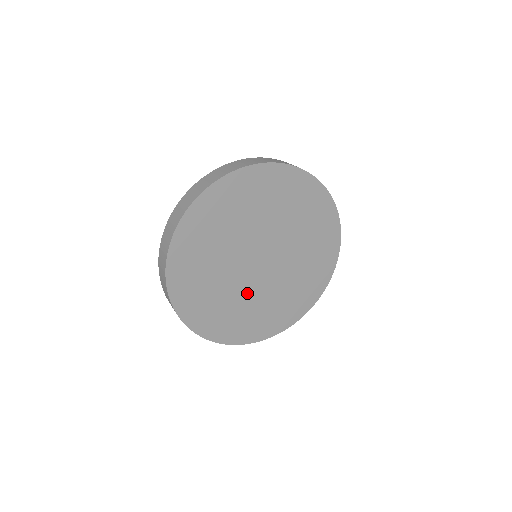
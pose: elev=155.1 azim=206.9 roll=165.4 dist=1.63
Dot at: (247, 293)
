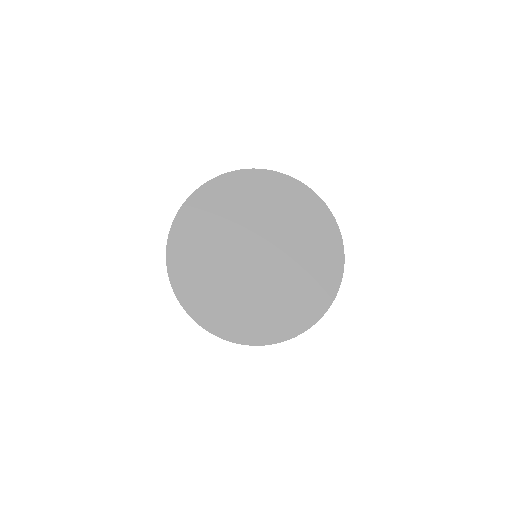
Dot at: (254, 288)
